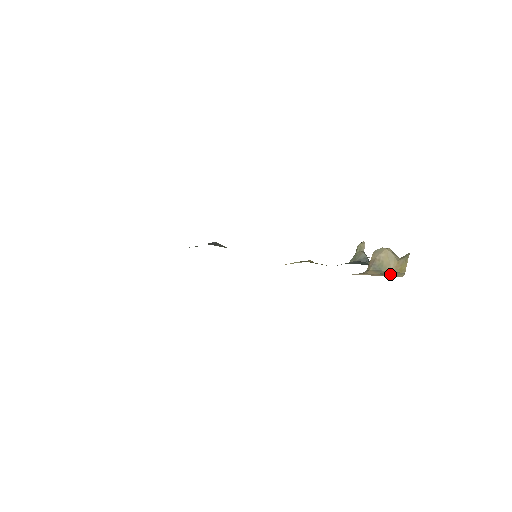
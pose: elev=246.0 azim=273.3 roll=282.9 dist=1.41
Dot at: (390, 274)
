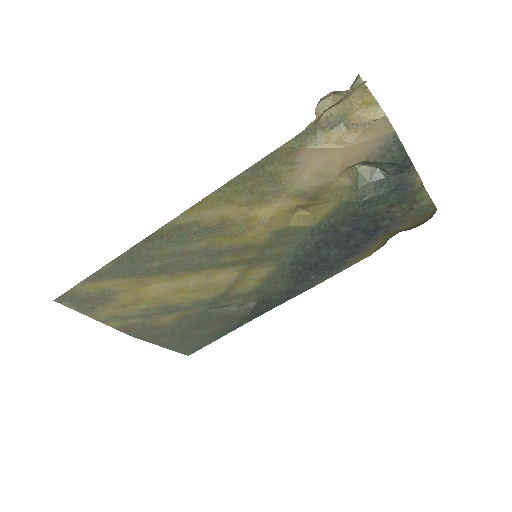
Dot at: (360, 120)
